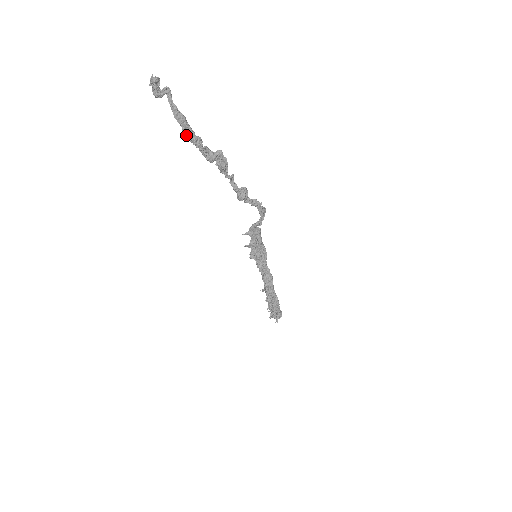
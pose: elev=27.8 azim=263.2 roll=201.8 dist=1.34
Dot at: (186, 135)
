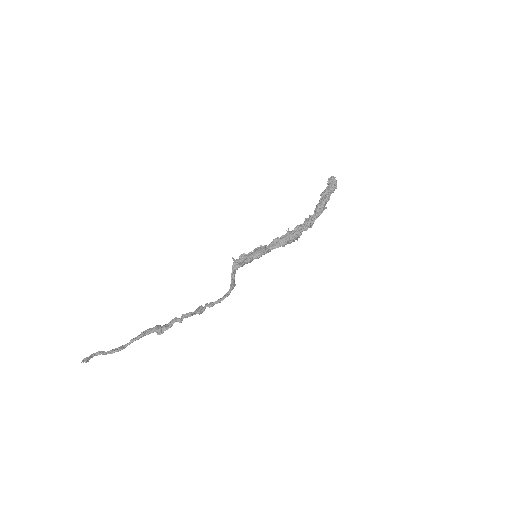
Dot at: (132, 341)
